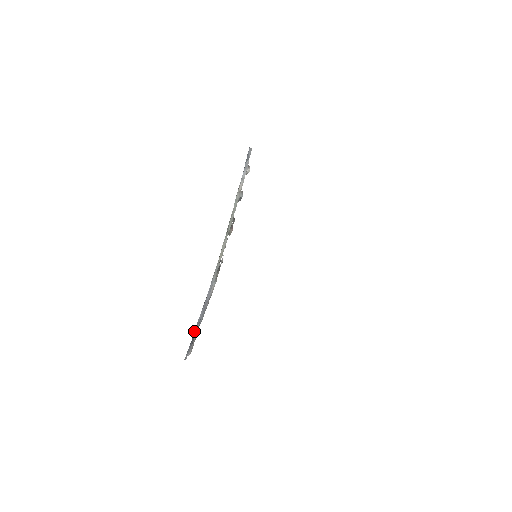
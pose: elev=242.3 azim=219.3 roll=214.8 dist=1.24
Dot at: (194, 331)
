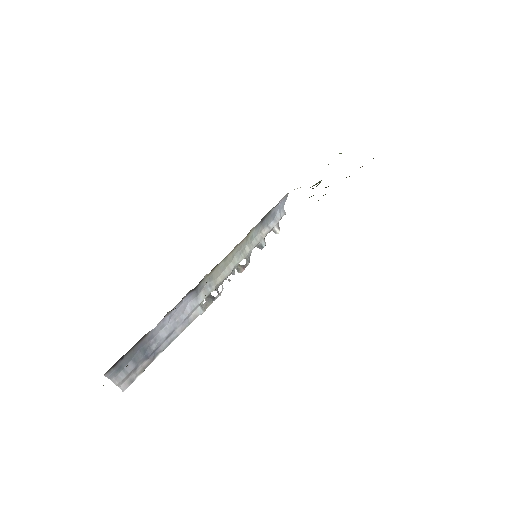
Dot at: (147, 343)
